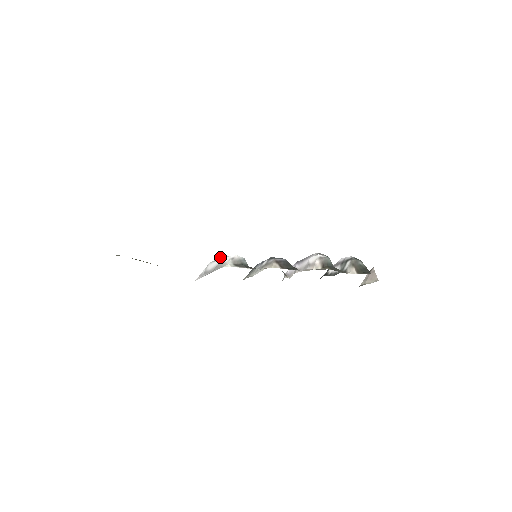
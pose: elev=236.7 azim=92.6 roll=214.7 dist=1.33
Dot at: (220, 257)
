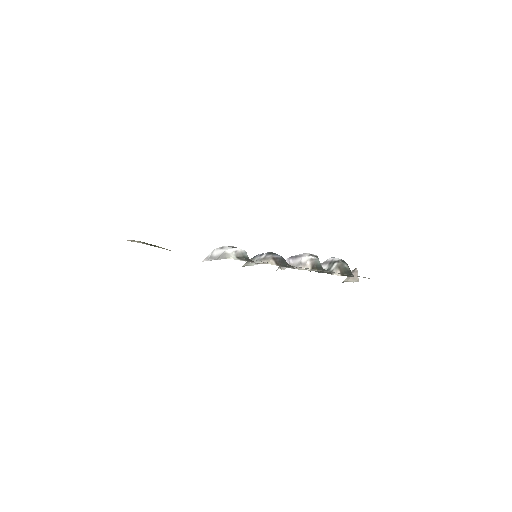
Dot at: (225, 246)
